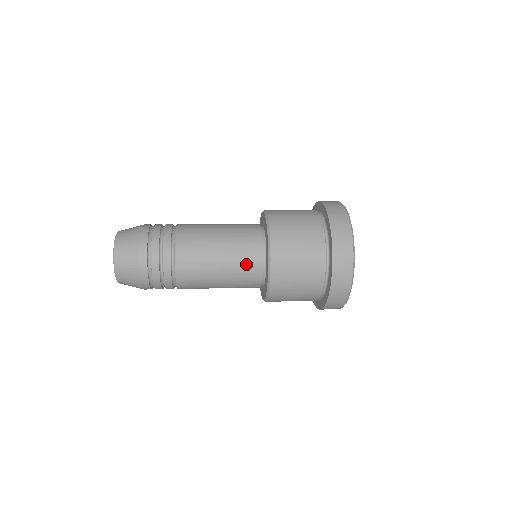
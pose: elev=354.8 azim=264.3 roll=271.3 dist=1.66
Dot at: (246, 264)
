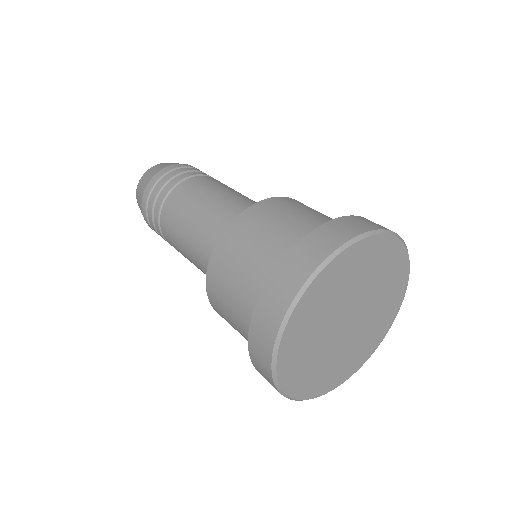
Dot at: occluded
